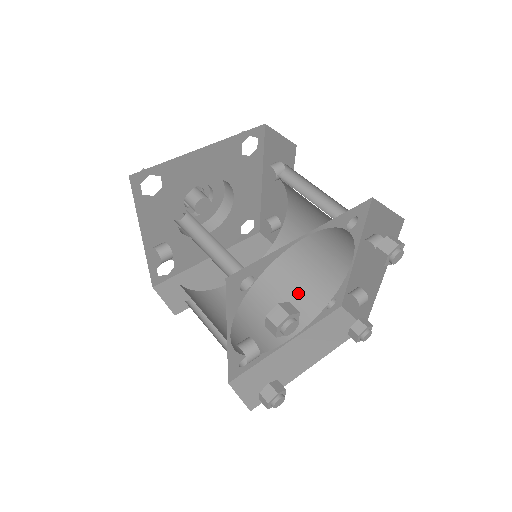
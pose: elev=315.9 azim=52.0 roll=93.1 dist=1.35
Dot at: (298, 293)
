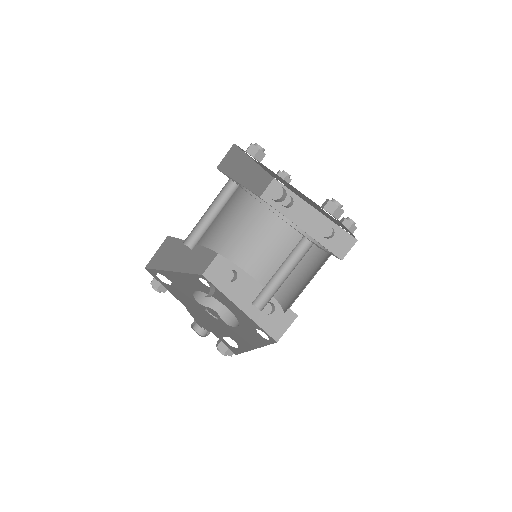
Dot at: (312, 271)
